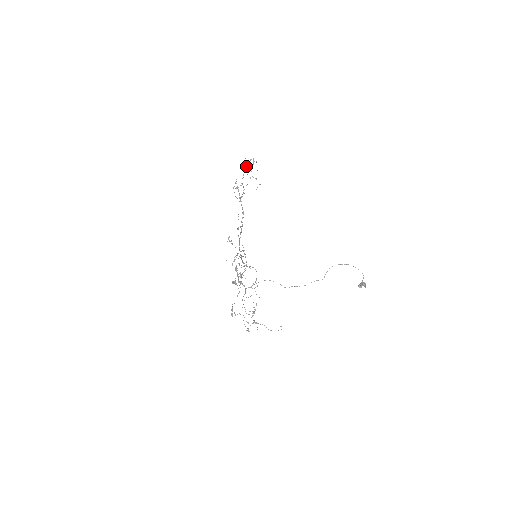
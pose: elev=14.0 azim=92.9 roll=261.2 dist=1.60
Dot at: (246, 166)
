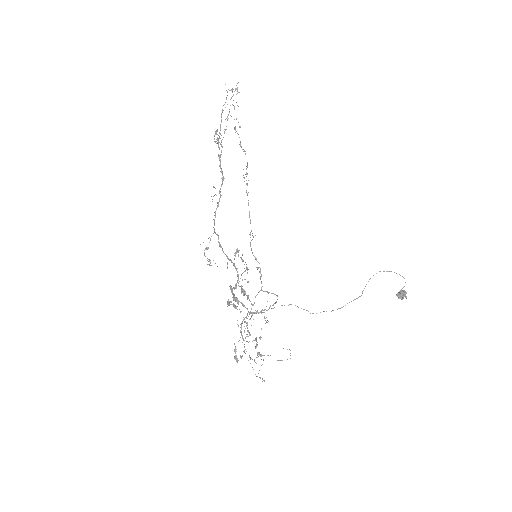
Dot at: occluded
